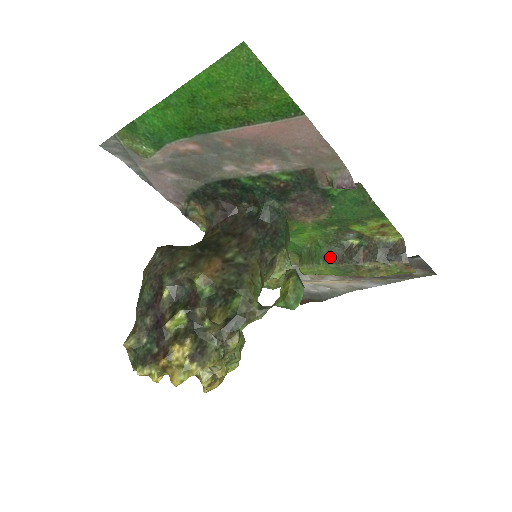
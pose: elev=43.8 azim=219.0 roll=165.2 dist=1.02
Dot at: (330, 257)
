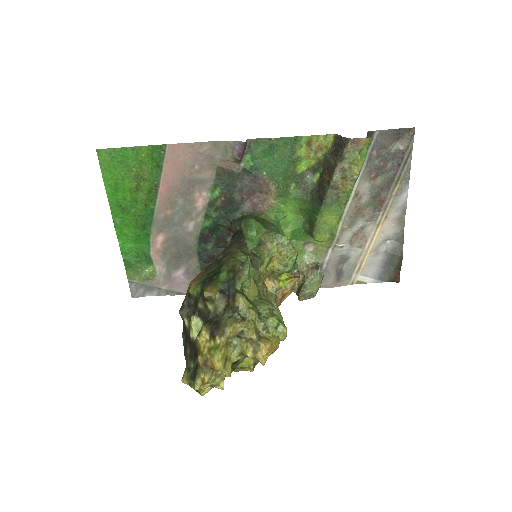
Dot at: (316, 206)
